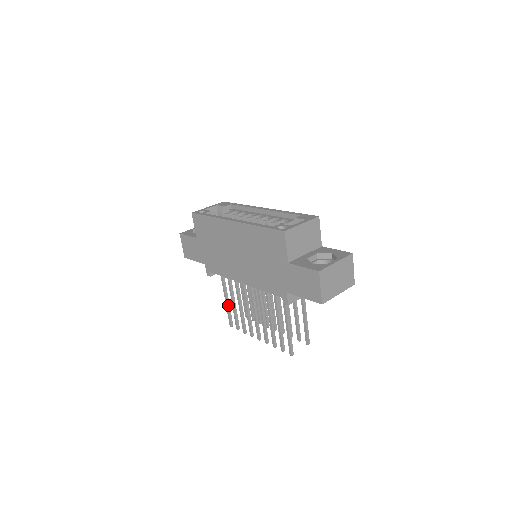
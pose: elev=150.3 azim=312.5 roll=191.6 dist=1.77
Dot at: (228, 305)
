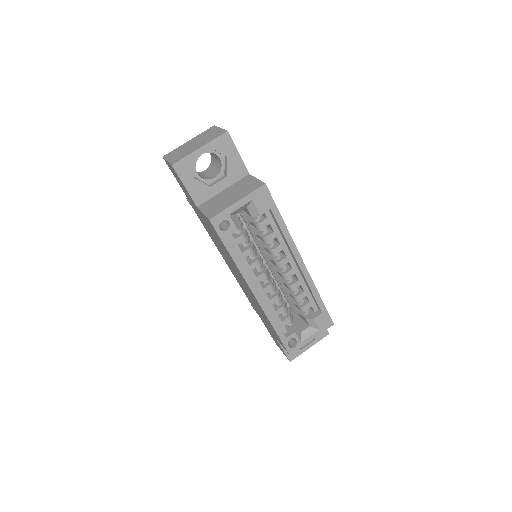
Dot at: occluded
